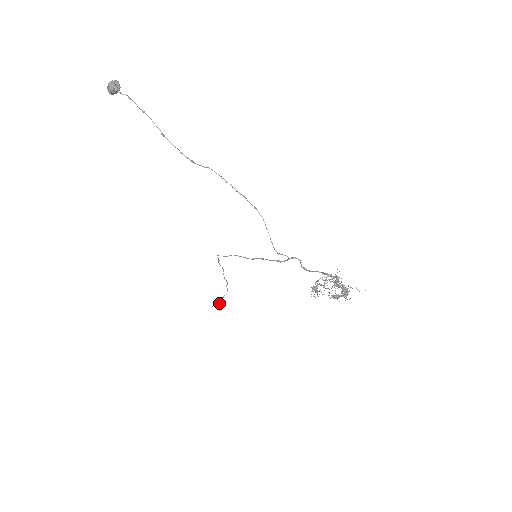
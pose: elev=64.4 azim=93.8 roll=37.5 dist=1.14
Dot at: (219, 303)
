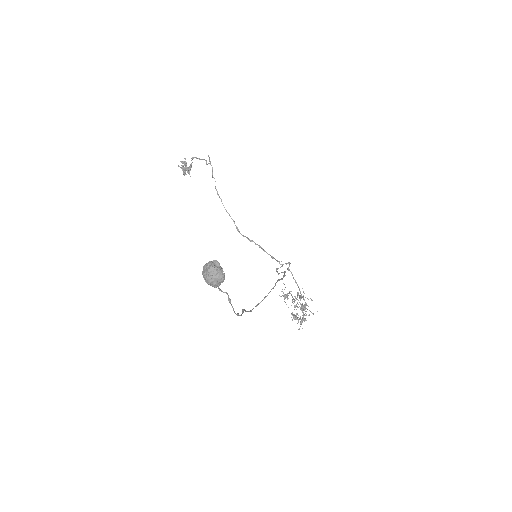
Dot at: (187, 168)
